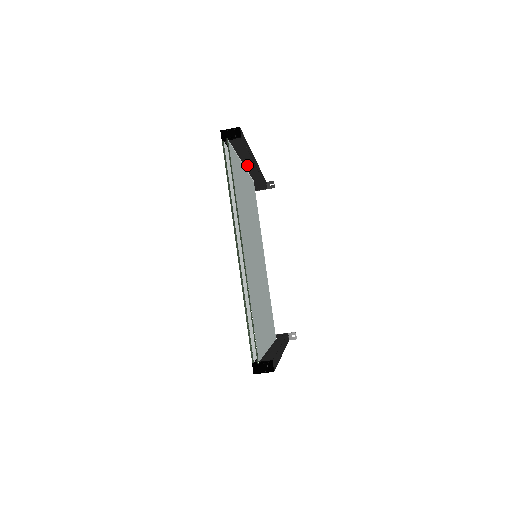
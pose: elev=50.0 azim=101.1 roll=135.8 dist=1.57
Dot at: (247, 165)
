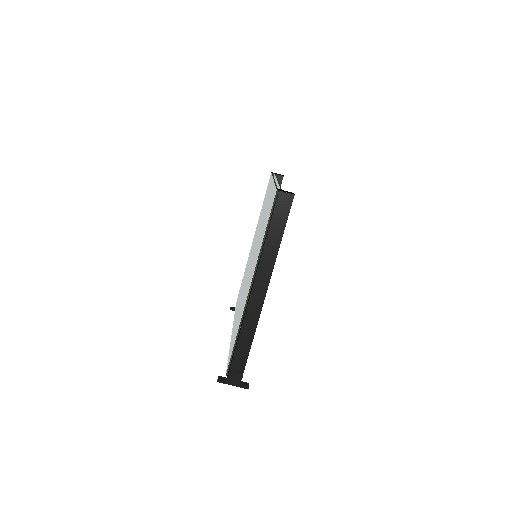
Dot at: occluded
